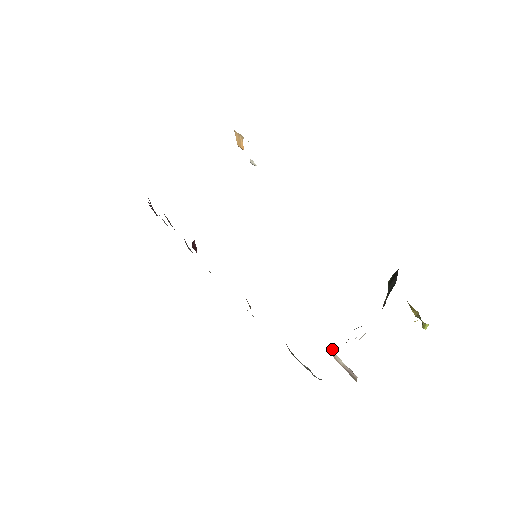
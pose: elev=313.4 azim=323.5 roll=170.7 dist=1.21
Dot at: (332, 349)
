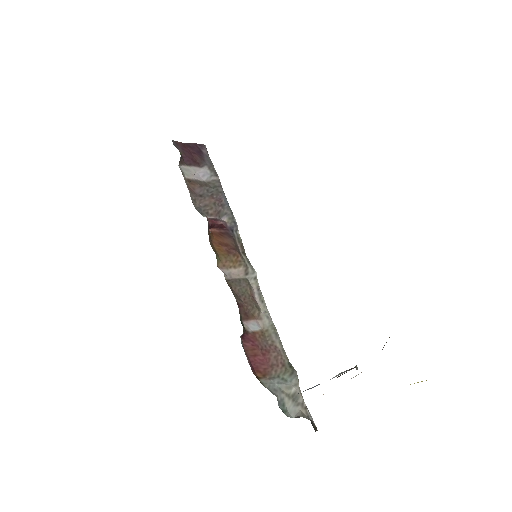
Dot at: occluded
